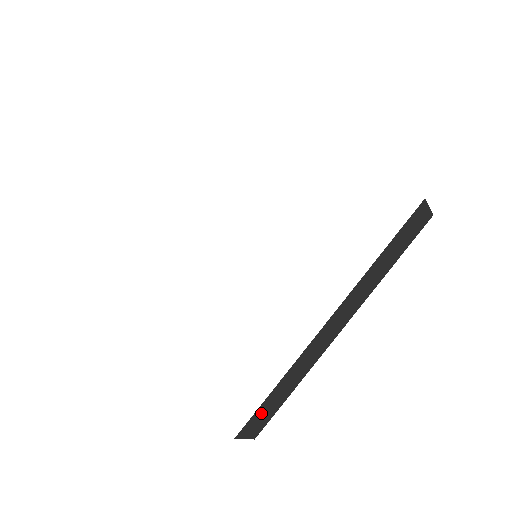
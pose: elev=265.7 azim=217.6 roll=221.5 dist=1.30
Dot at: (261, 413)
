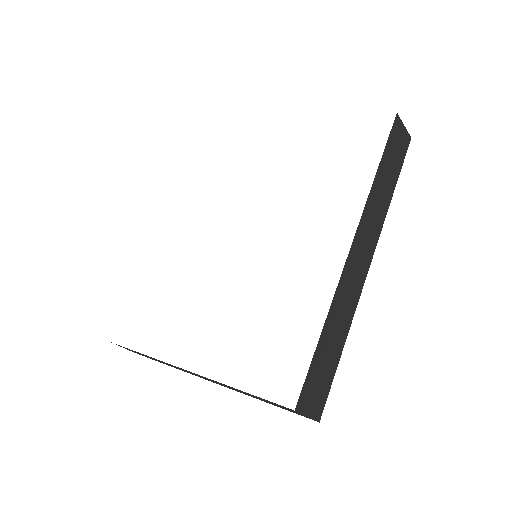
Dot at: (316, 374)
